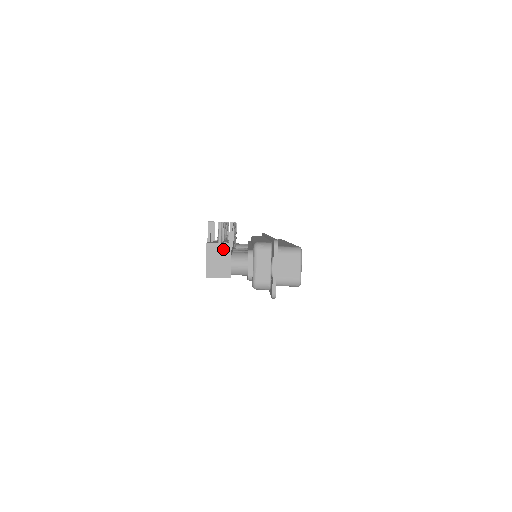
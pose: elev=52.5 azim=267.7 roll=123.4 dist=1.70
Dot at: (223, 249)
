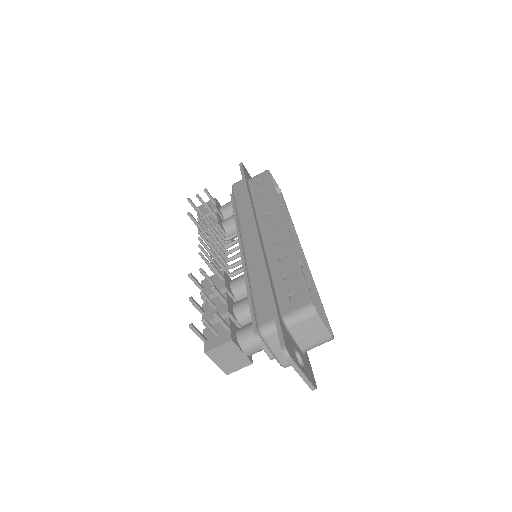
Dot at: (226, 348)
